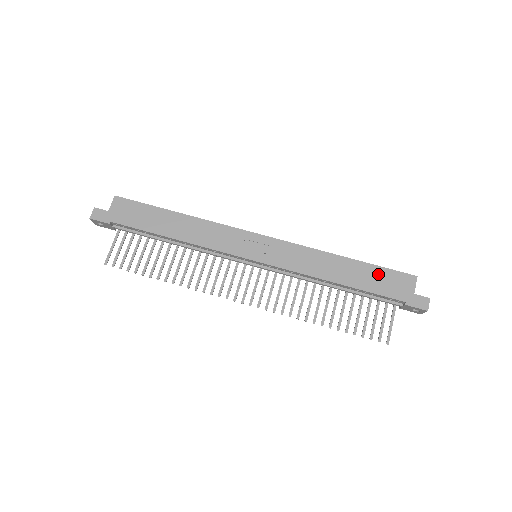
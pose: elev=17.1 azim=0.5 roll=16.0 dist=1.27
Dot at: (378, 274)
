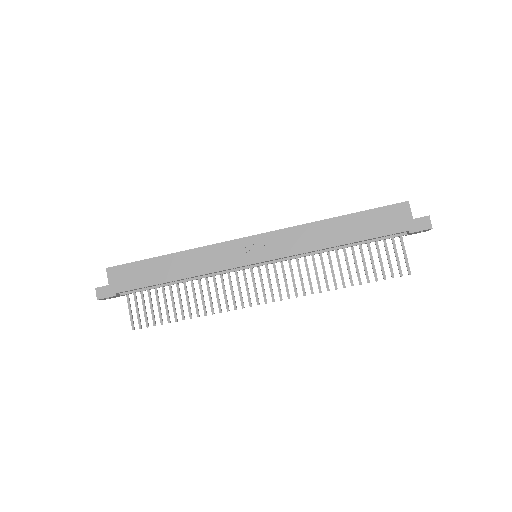
Dot at: (372, 218)
